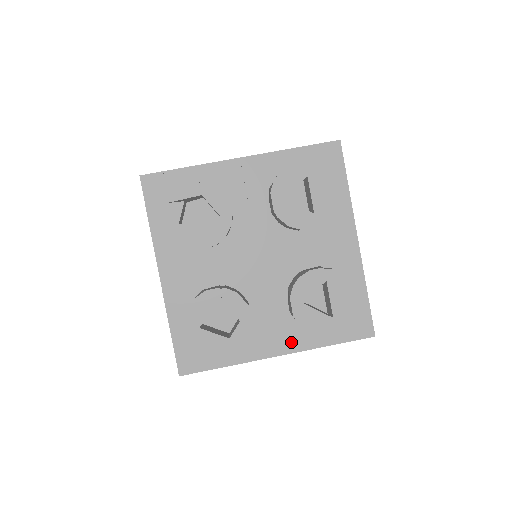
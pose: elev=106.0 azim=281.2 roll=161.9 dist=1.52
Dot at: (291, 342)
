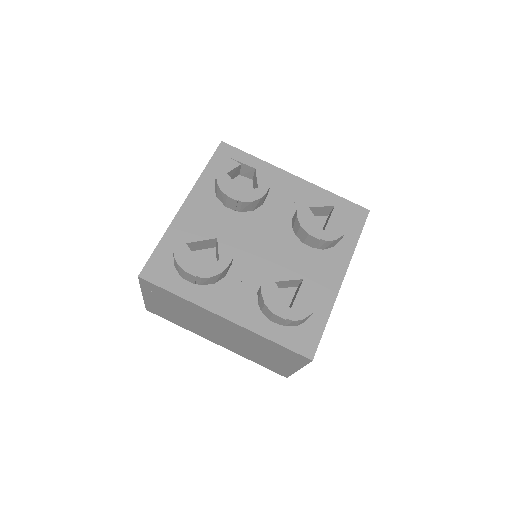
Dot at: (242, 315)
